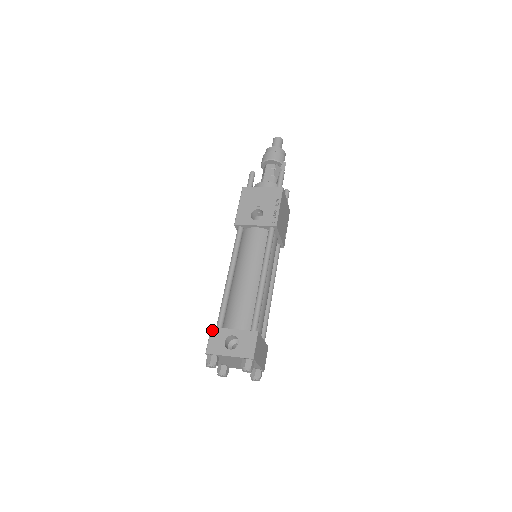
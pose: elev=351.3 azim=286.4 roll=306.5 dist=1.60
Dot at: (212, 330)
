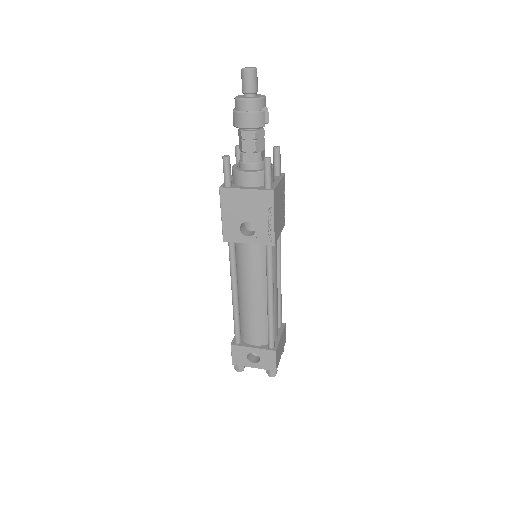
Dot at: (232, 347)
